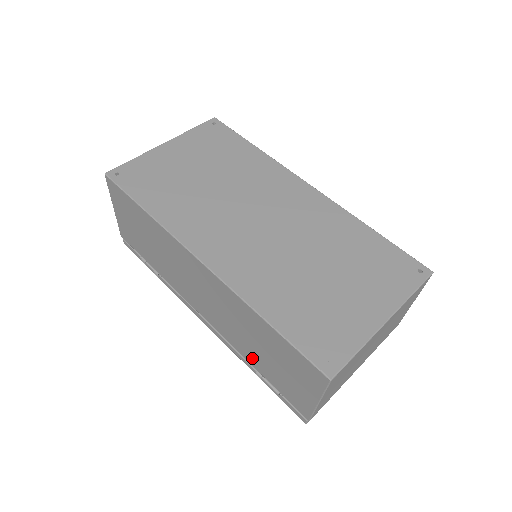
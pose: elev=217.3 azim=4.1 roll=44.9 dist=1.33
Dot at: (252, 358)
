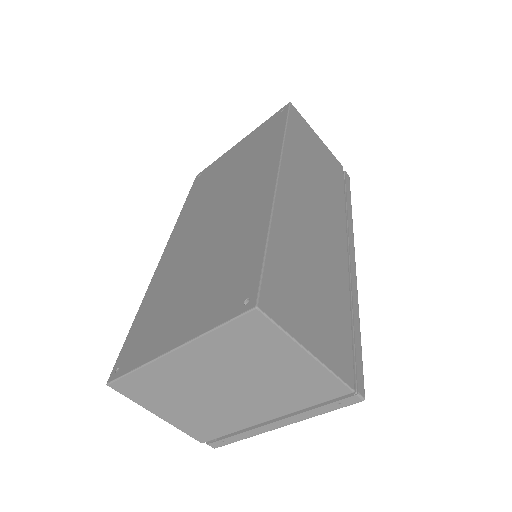
Dot at: occluded
